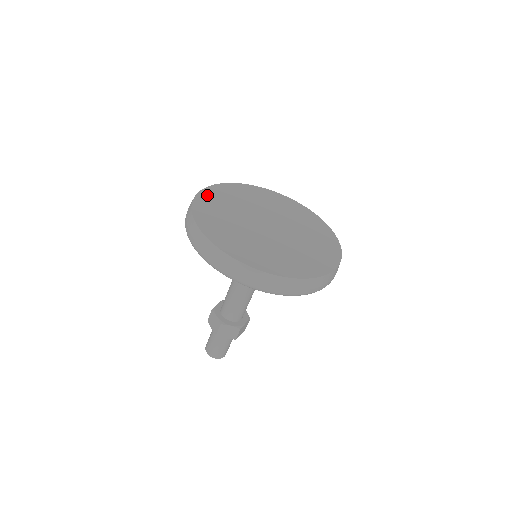
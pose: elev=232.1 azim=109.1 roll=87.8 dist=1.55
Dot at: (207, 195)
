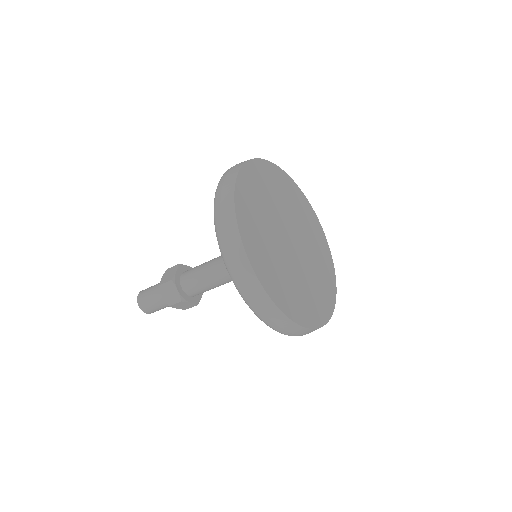
Dot at: (243, 191)
